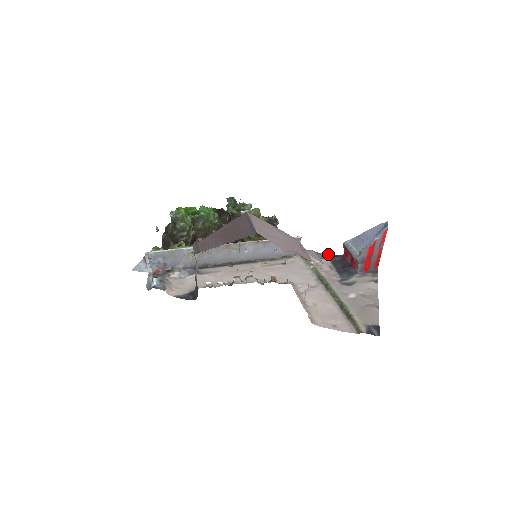
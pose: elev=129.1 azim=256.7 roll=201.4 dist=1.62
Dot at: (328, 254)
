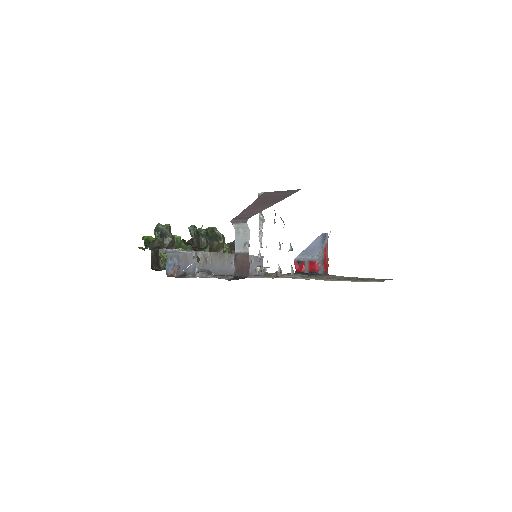
Dot at: occluded
